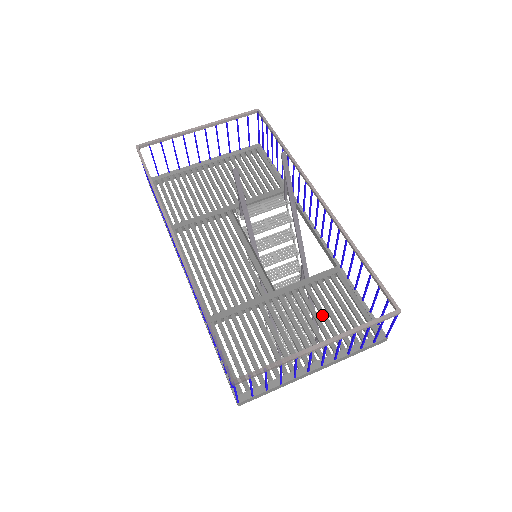
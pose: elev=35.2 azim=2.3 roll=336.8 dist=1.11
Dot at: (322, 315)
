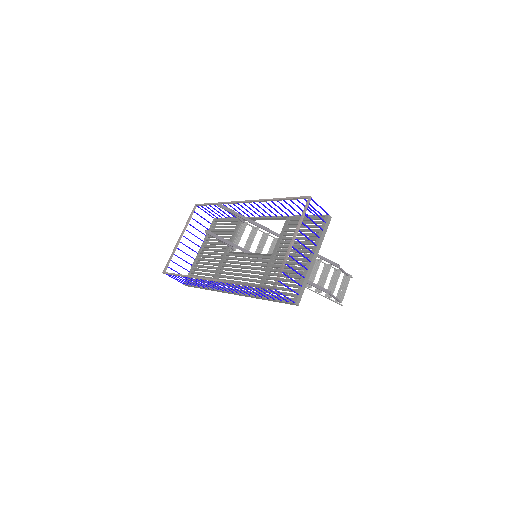
Dot at: occluded
